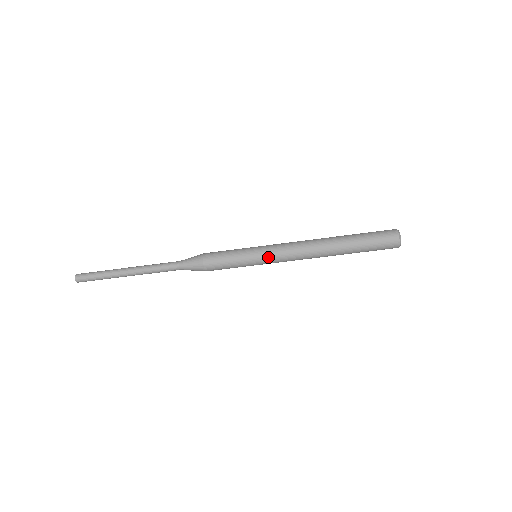
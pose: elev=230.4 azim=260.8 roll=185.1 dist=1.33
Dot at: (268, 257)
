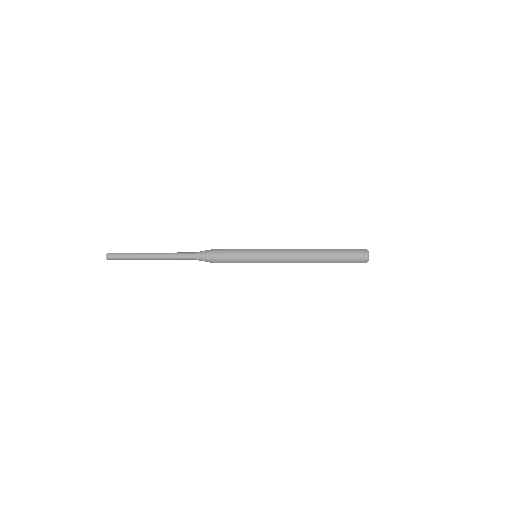
Dot at: (266, 257)
